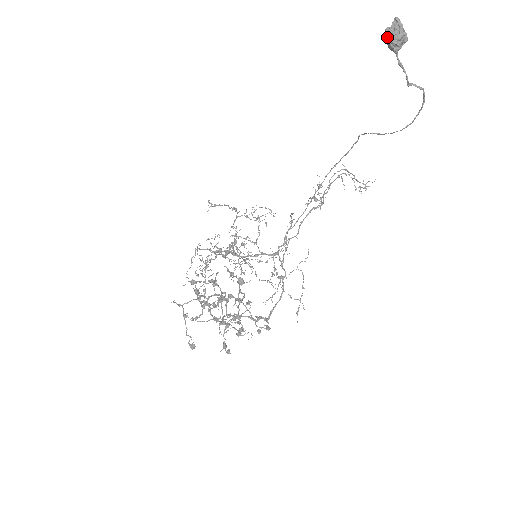
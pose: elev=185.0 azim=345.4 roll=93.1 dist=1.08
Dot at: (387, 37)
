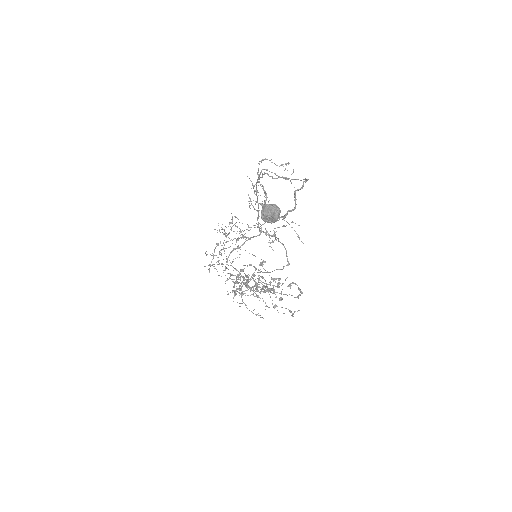
Dot at: (267, 222)
